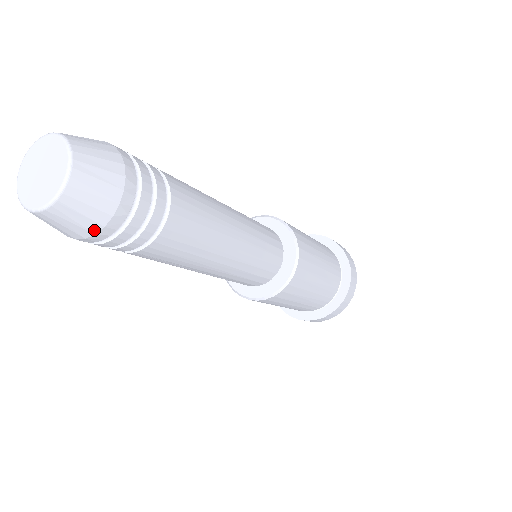
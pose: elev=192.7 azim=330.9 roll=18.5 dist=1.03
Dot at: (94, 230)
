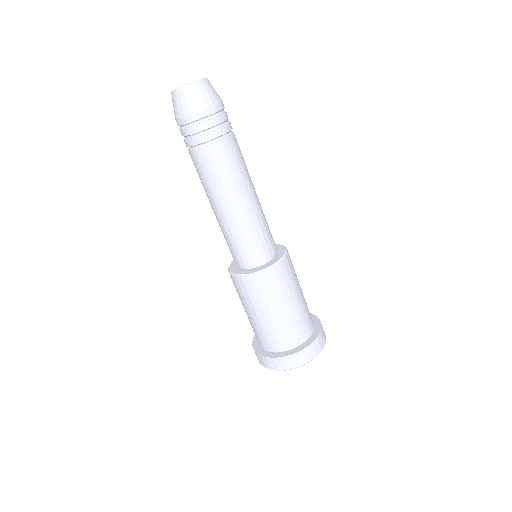
Dot at: (220, 99)
